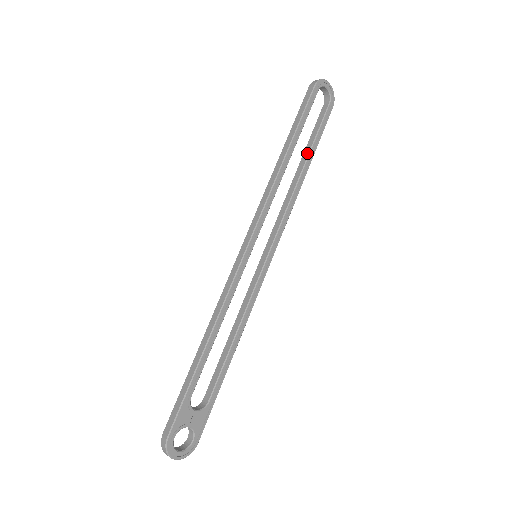
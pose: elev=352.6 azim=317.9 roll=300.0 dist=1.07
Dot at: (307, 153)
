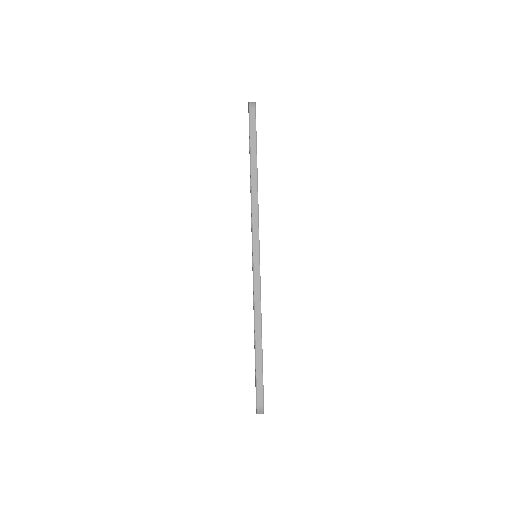
Dot at: occluded
